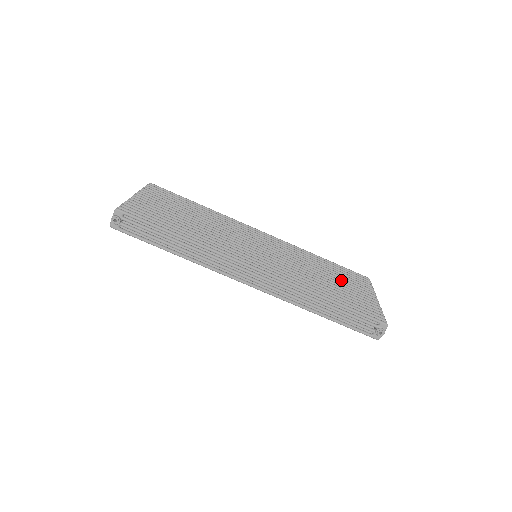
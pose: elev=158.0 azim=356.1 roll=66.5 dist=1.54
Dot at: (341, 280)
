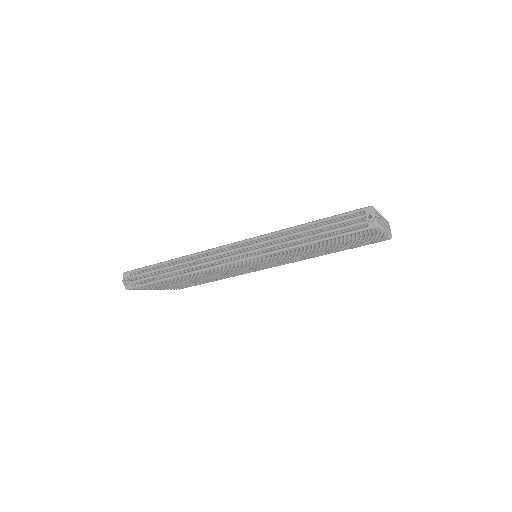
Dot at: occluded
